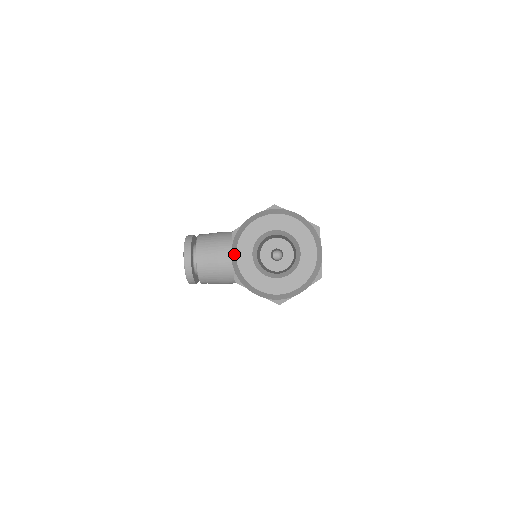
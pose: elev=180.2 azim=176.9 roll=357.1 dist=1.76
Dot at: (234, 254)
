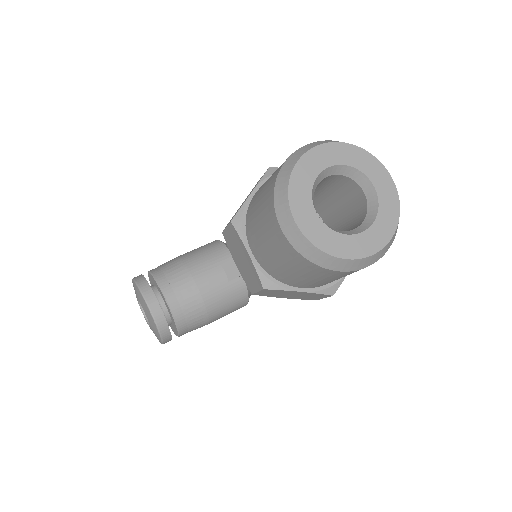
Dot at: (288, 221)
